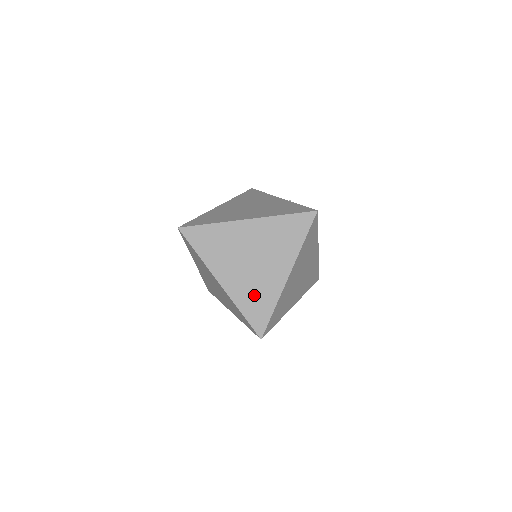
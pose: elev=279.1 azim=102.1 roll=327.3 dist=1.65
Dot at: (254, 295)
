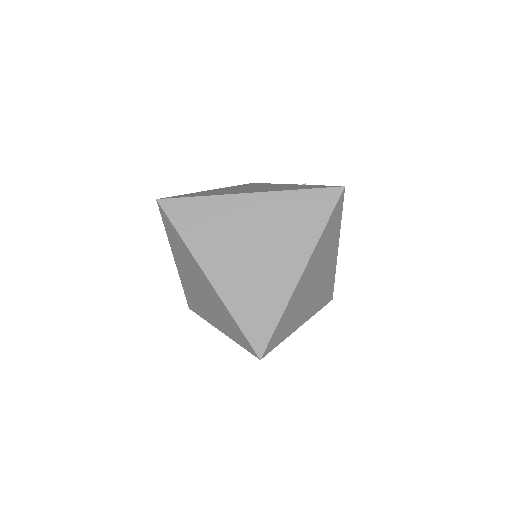
Dot at: (254, 296)
